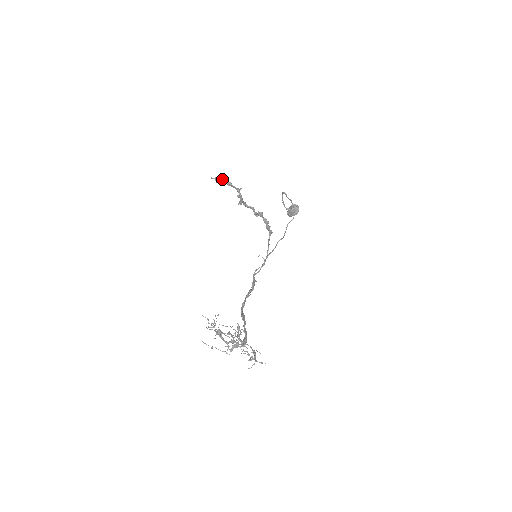
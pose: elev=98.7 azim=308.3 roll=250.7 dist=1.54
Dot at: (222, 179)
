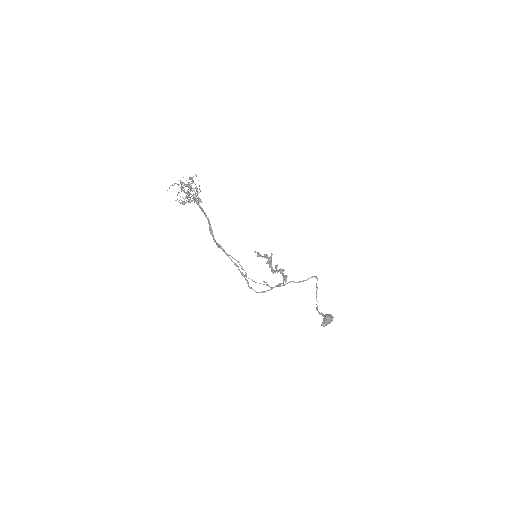
Dot at: occluded
